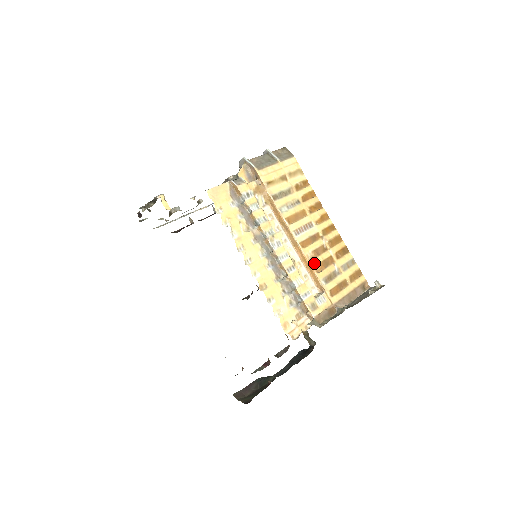
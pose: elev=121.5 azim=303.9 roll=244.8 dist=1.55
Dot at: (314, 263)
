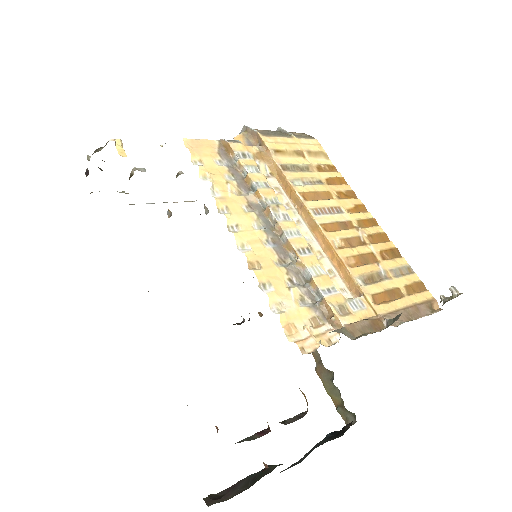
Dot at: (344, 254)
